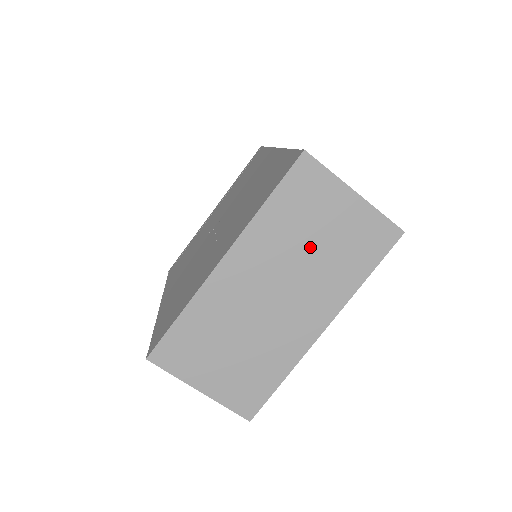
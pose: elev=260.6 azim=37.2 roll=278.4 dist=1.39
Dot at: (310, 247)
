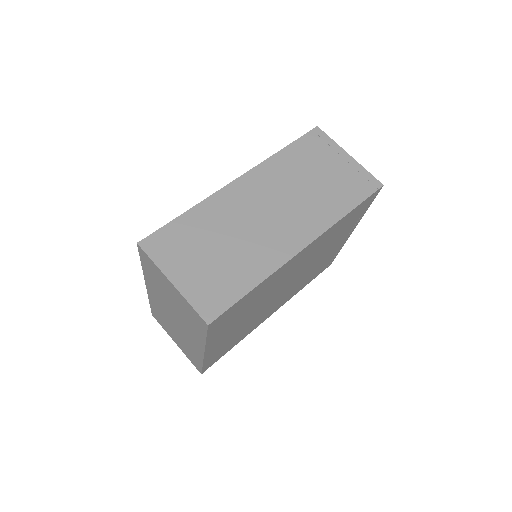
Dot at: (172, 302)
